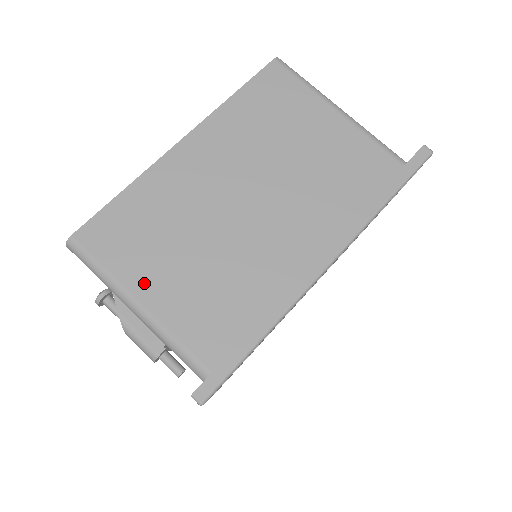
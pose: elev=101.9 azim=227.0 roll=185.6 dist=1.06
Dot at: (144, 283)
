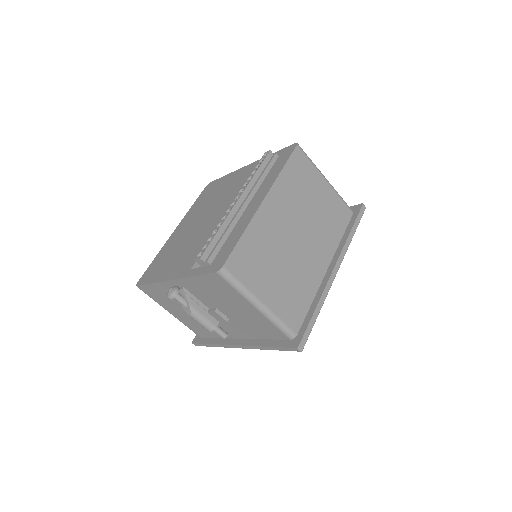
Dot at: (262, 291)
